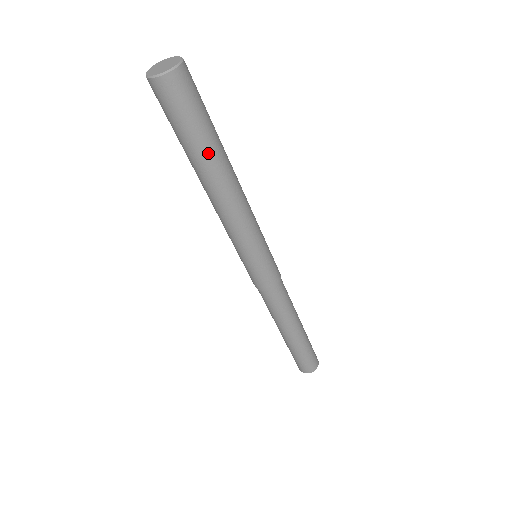
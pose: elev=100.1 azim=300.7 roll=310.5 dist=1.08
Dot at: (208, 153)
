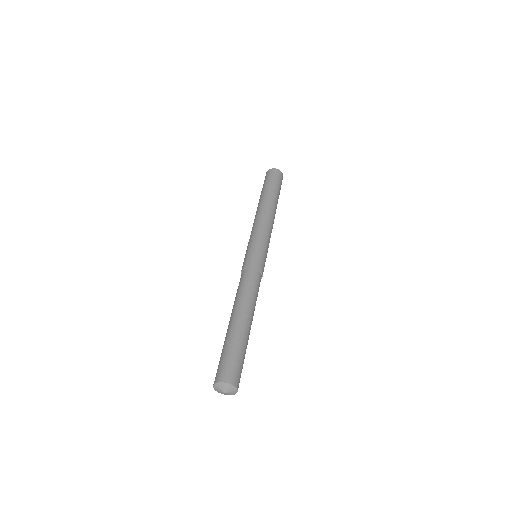
Dot at: (269, 192)
